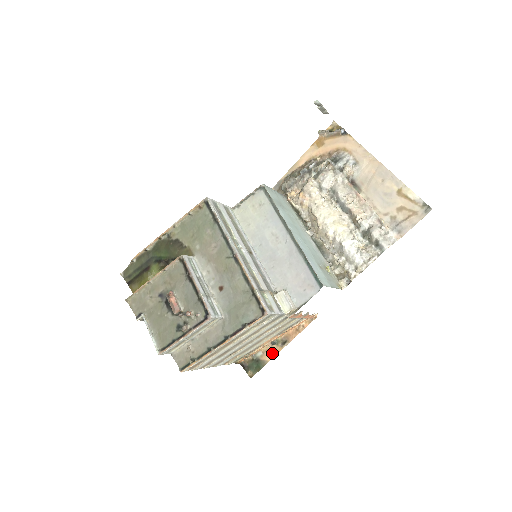
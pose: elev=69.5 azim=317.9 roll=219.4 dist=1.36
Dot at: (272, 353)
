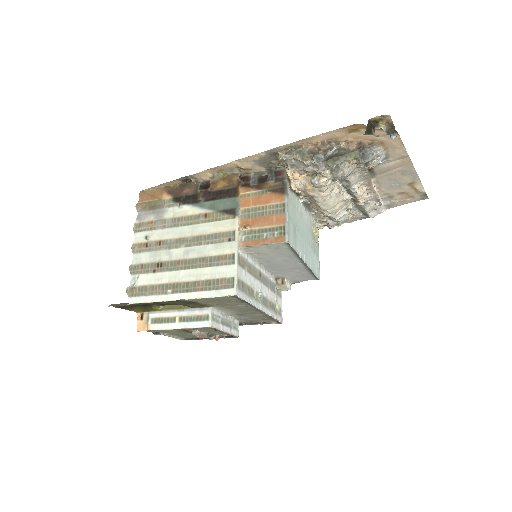
Dot at: occluded
